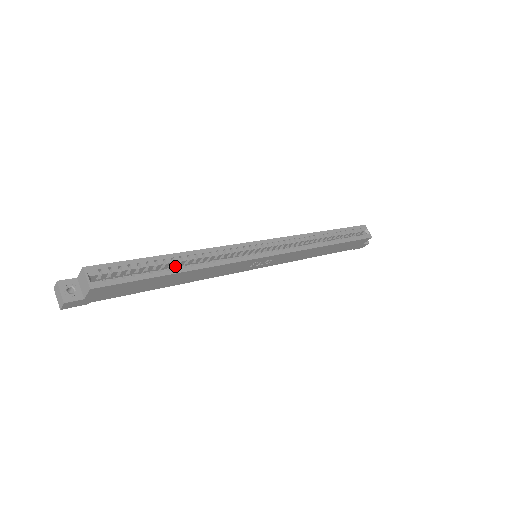
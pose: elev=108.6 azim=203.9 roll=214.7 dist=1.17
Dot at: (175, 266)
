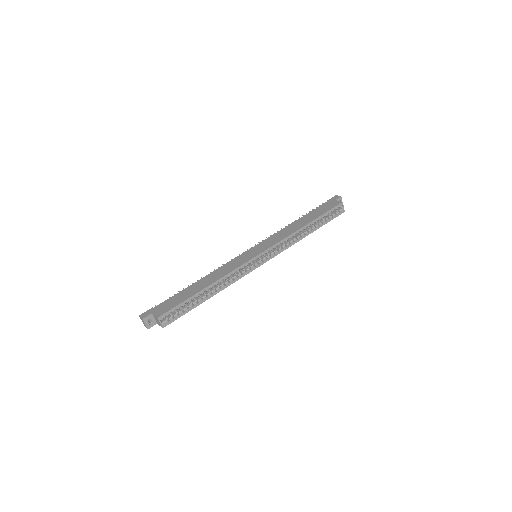
Dot at: occluded
